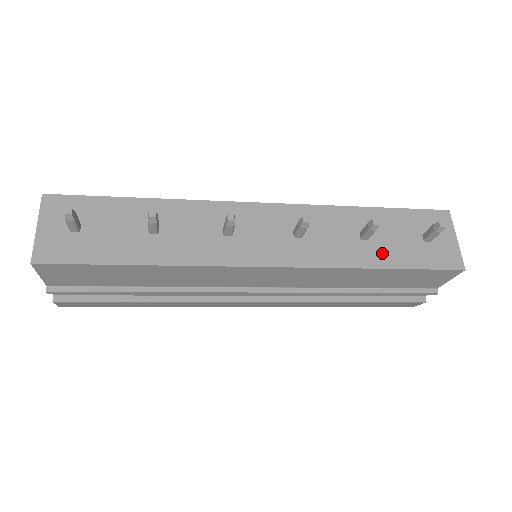
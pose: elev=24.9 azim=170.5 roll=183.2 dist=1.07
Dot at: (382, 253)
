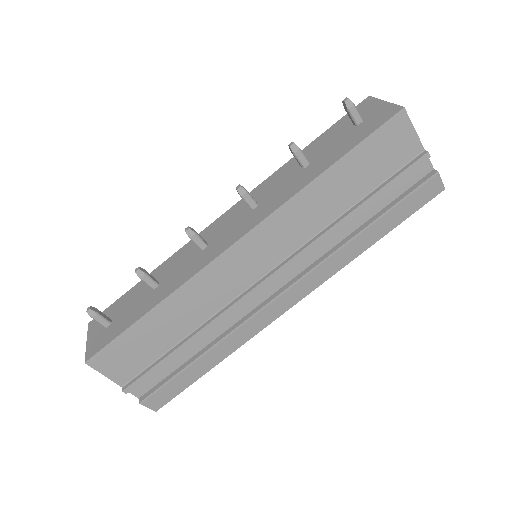
Dot at: (324, 160)
